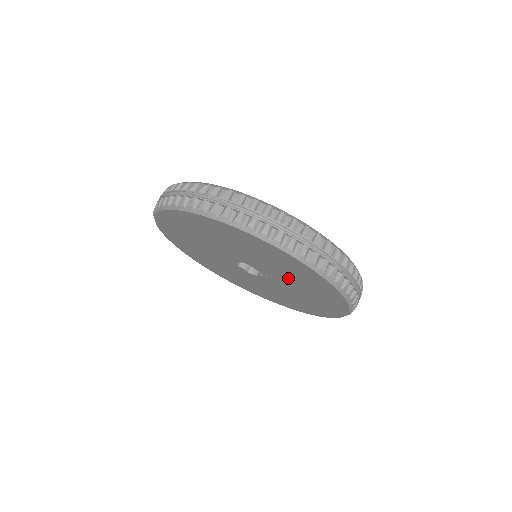
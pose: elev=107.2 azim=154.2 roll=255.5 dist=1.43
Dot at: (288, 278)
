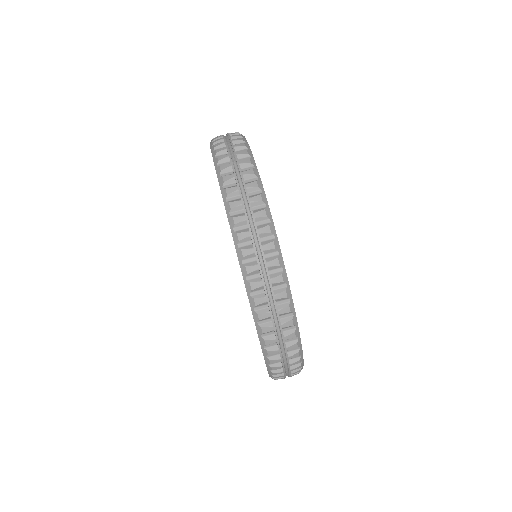
Dot at: occluded
